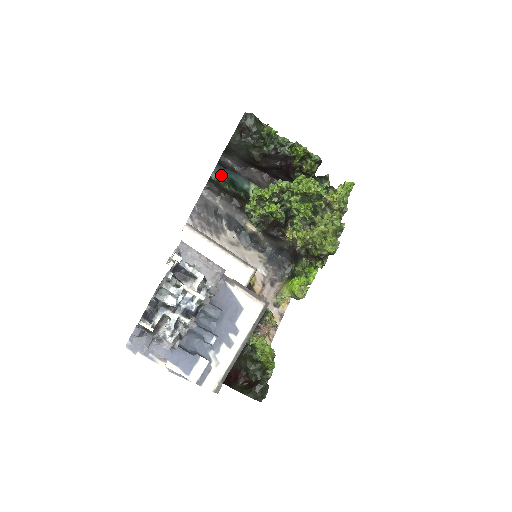
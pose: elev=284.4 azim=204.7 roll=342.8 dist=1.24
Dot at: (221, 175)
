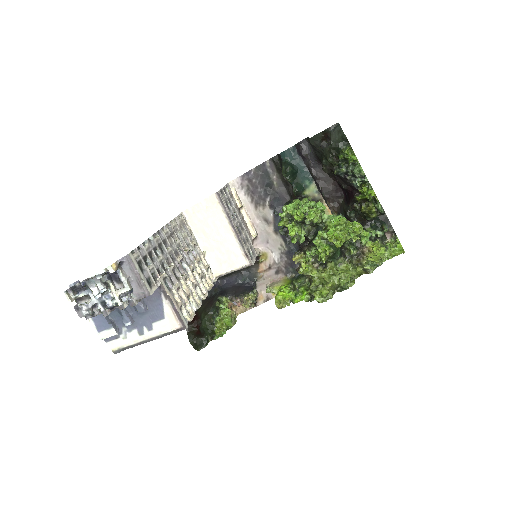
Dot at: (290, 158)
